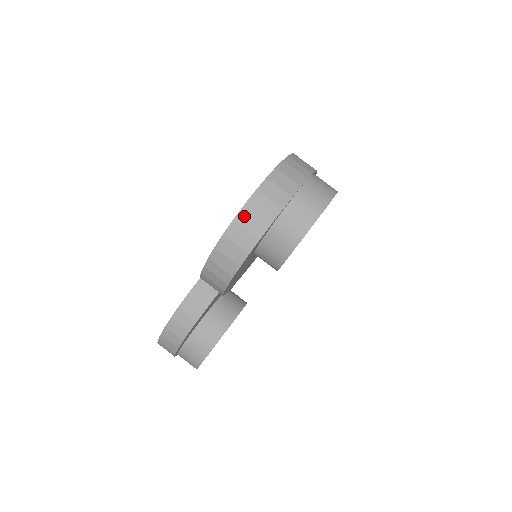
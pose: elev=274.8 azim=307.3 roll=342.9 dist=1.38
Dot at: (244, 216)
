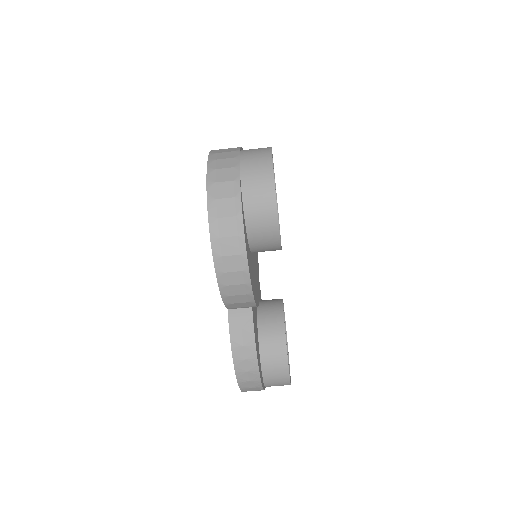
Dot at: (216, 228)
